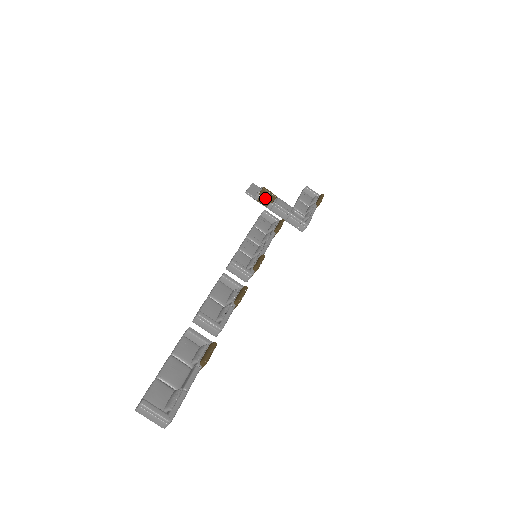
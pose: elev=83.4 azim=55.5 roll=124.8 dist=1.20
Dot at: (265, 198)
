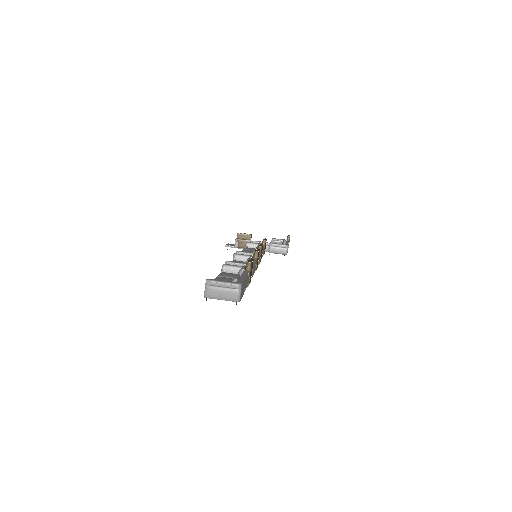
Dot at: (243, 241)
